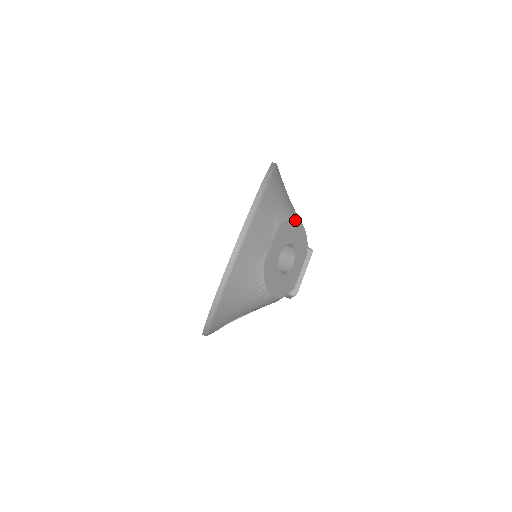
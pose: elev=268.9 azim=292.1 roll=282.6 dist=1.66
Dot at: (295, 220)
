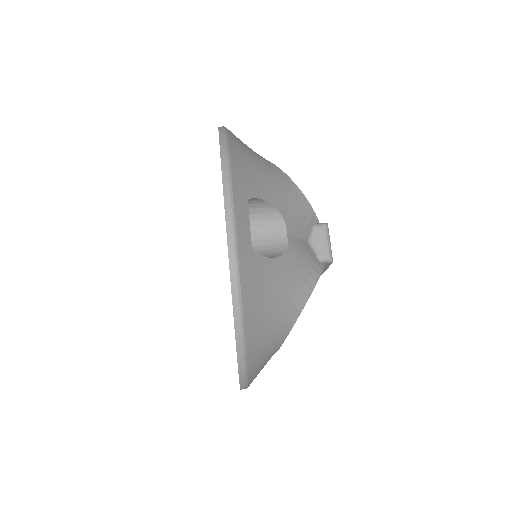
Dot at: occluded
